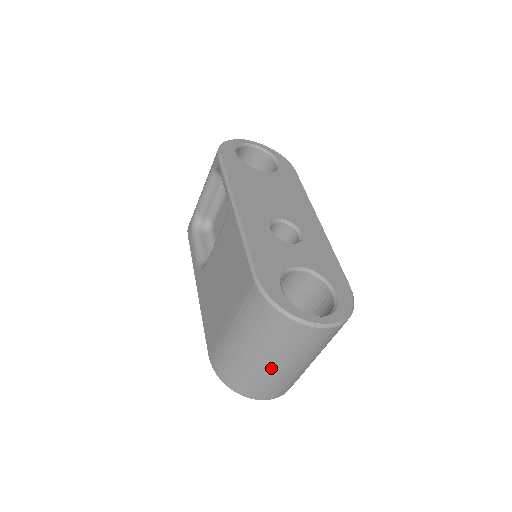
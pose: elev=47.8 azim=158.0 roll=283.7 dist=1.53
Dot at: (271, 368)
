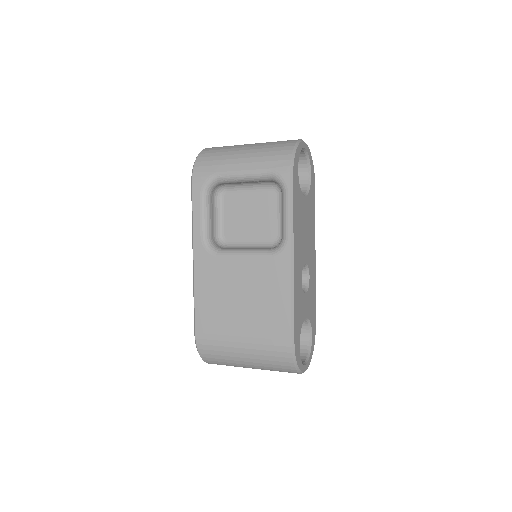
Dot at: occluded
